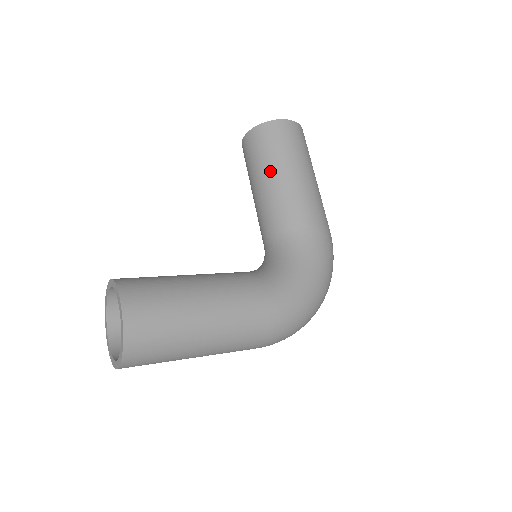
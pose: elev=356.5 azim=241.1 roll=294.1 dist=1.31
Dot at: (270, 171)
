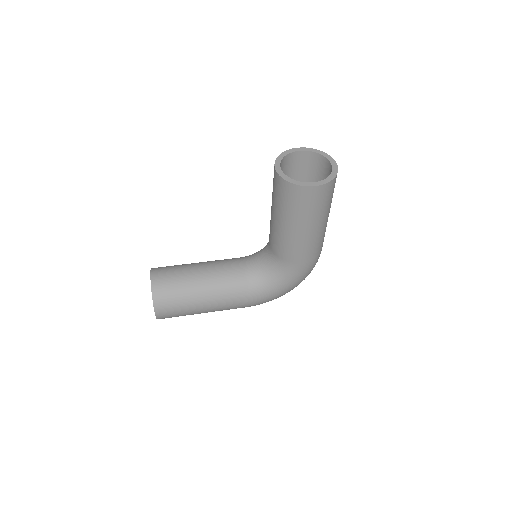
Dot at: (282, 219)
